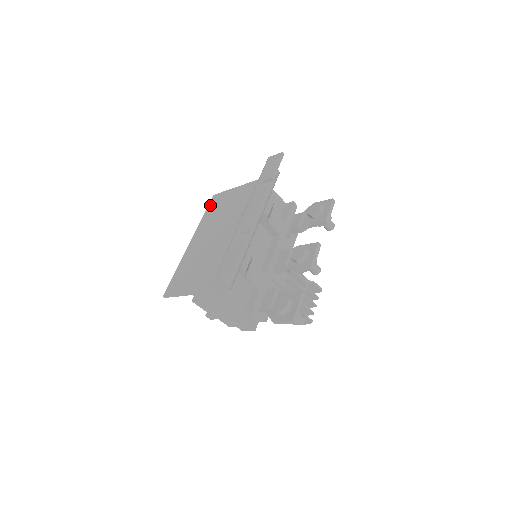
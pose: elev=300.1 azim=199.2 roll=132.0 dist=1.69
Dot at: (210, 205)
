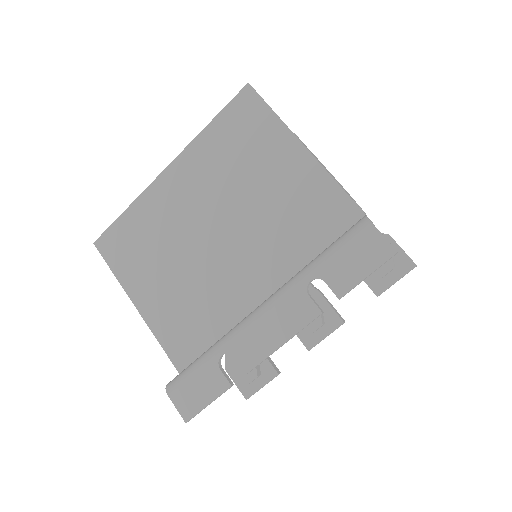
Dot at: (231, 110)
